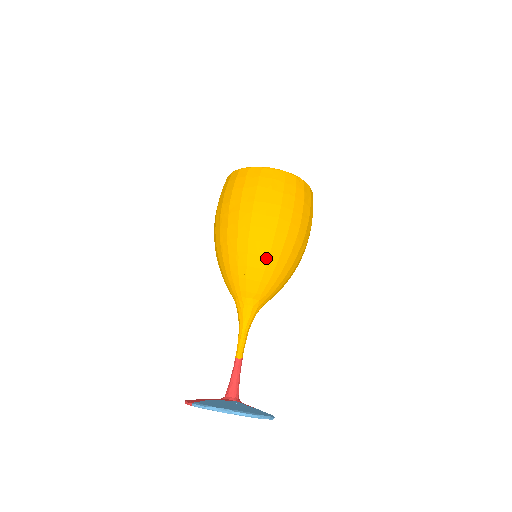
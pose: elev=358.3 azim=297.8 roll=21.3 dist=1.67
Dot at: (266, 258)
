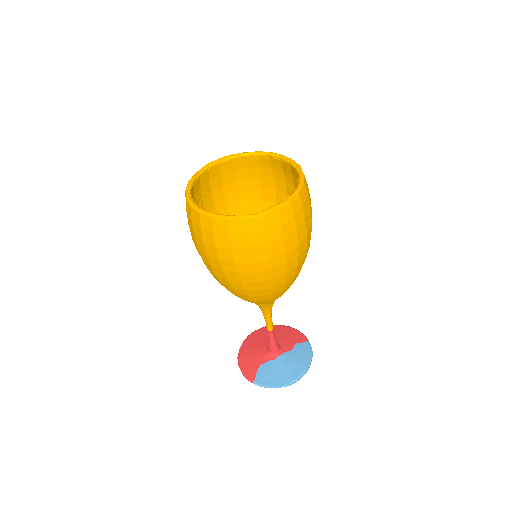
Dot at: (281, 290)
